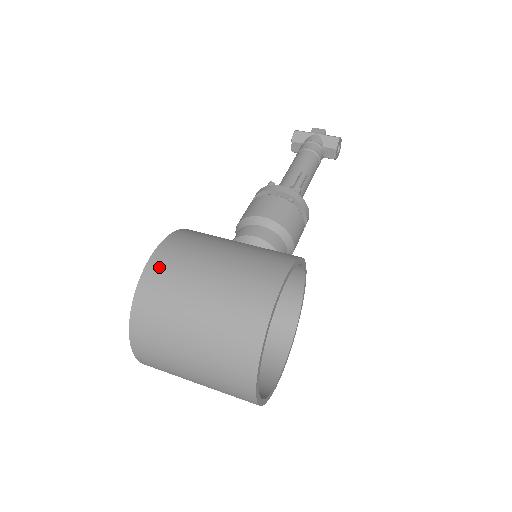
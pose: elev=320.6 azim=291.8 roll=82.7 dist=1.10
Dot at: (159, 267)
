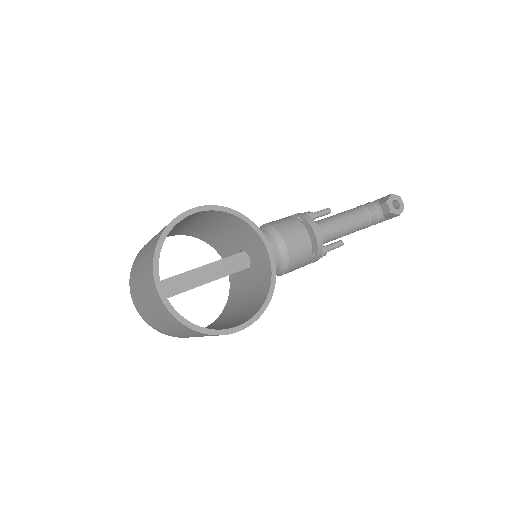
Dot at: occluded
